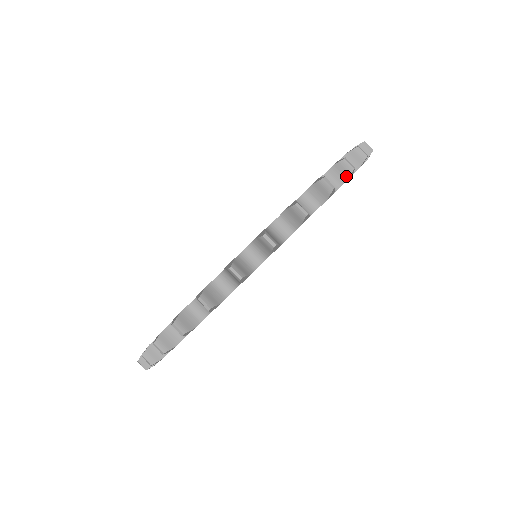
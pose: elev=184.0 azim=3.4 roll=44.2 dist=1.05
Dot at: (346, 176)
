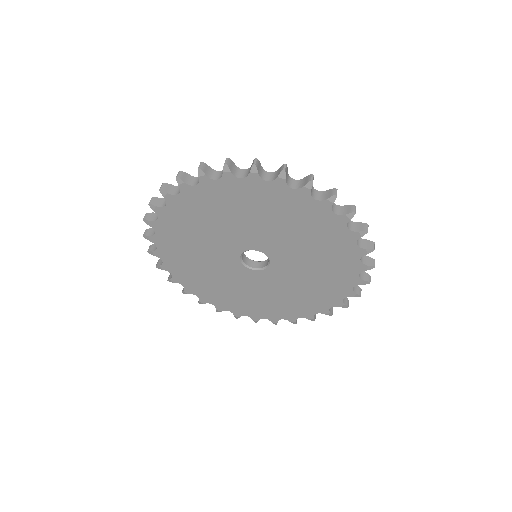
Dot at: (329, 197)
